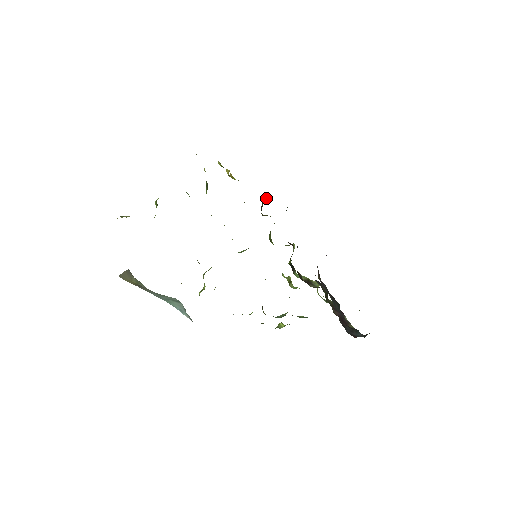
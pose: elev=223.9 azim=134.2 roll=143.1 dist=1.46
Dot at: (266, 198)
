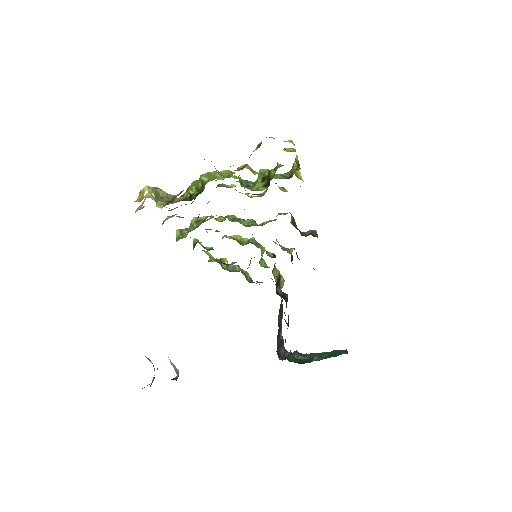
Dot at: occluded
